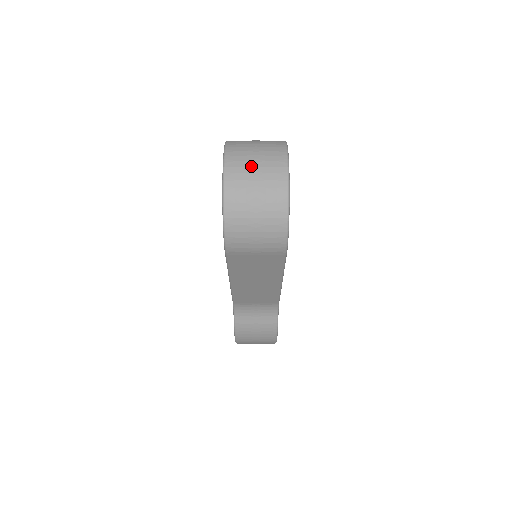
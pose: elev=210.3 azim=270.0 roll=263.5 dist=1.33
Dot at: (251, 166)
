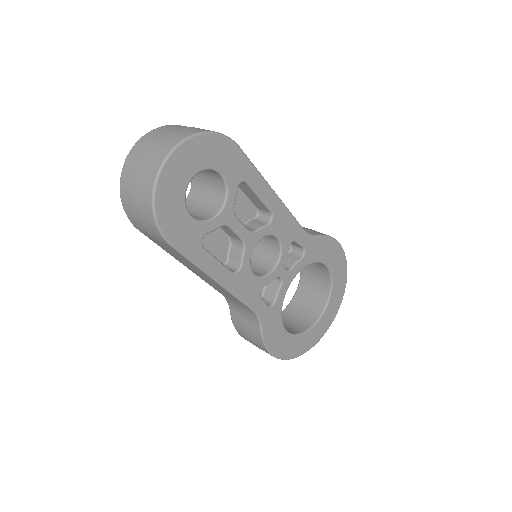
Dot at: (147, 149)
